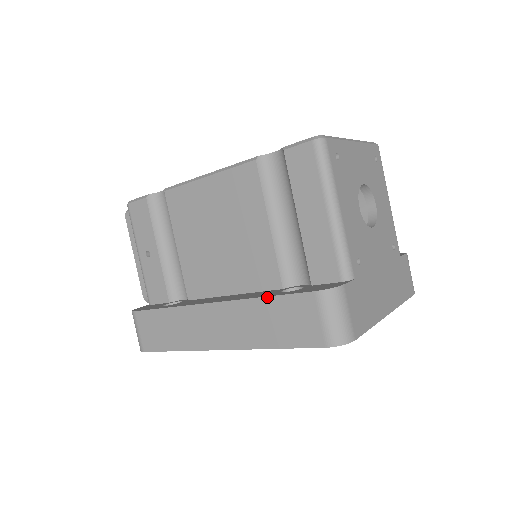
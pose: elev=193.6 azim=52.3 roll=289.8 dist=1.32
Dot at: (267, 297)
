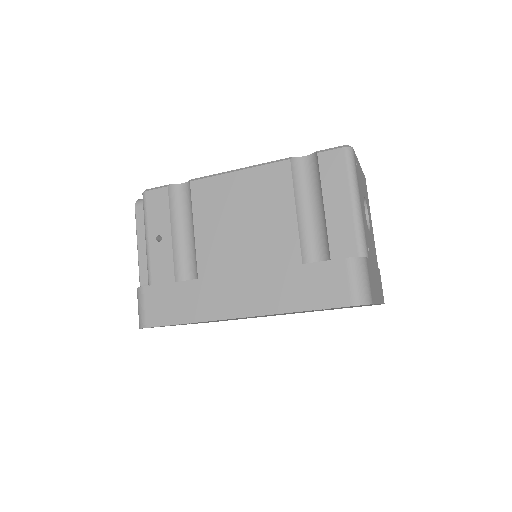
Dot at: (298, 265)
